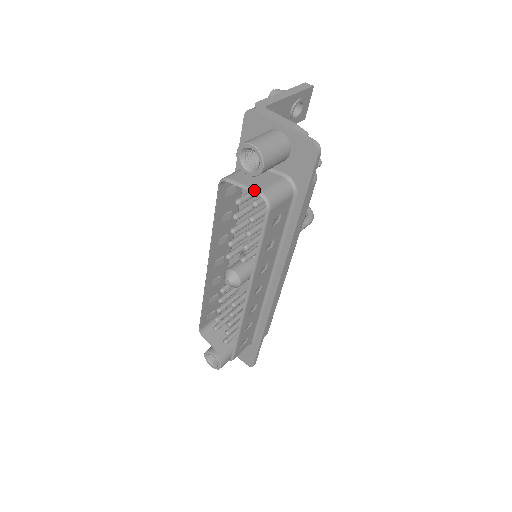
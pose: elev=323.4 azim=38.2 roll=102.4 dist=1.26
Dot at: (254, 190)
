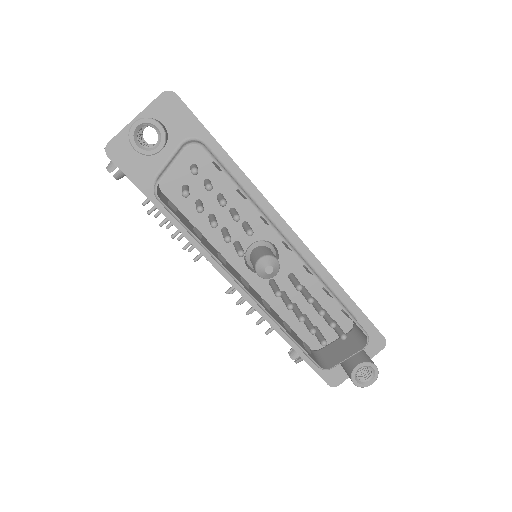
Dot at: (179, 153)
